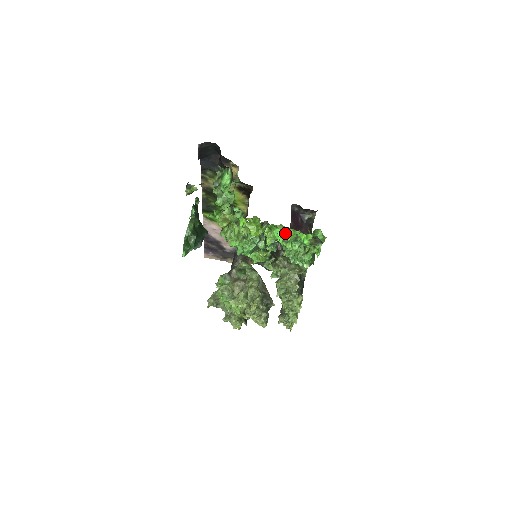
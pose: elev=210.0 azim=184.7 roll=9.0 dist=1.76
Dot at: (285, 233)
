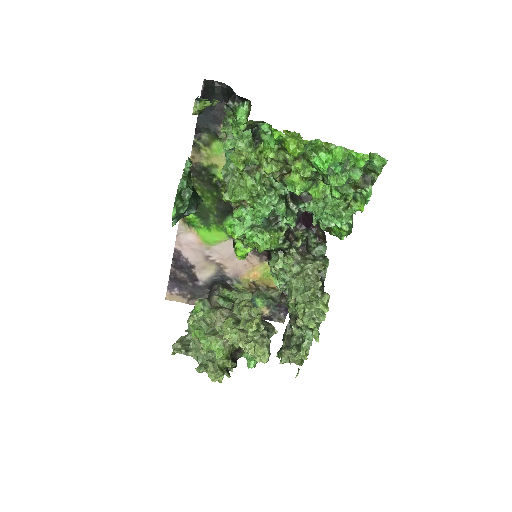
Dot at: (334, 153)
